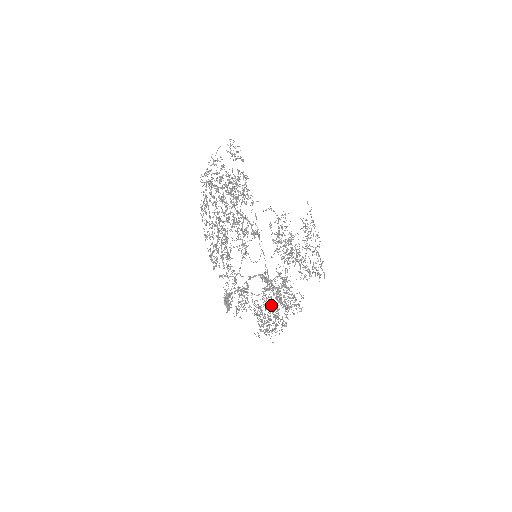
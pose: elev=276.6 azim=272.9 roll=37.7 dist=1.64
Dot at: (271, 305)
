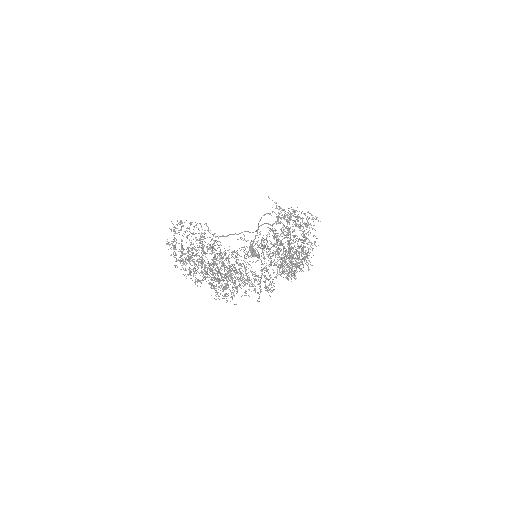
Dot at: occluded
